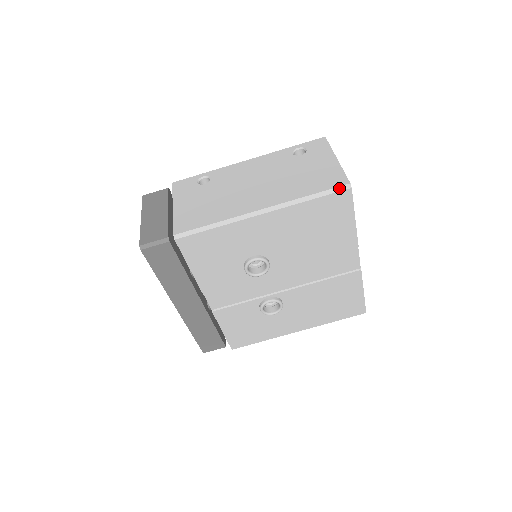
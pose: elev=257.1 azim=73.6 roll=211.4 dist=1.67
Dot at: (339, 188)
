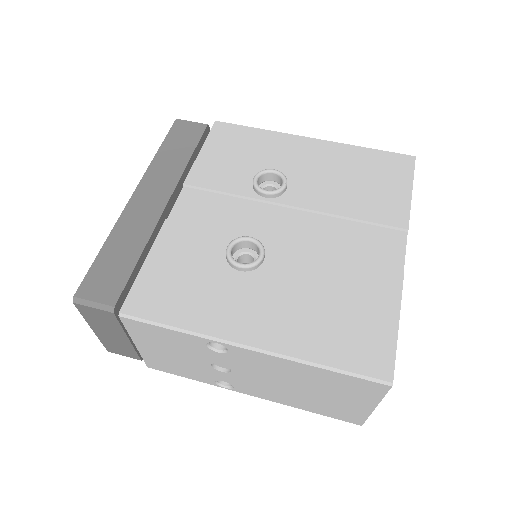
Dot at: (401, 154)
